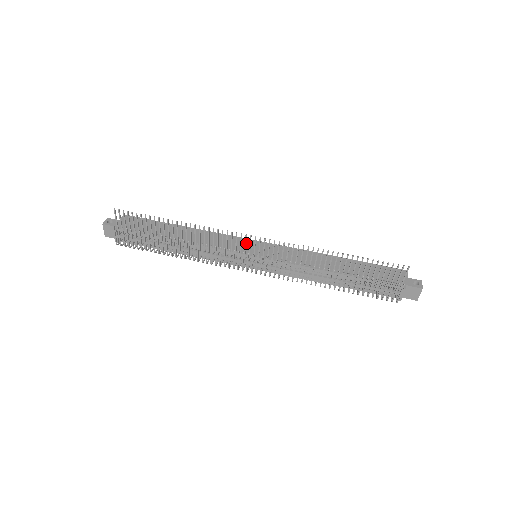
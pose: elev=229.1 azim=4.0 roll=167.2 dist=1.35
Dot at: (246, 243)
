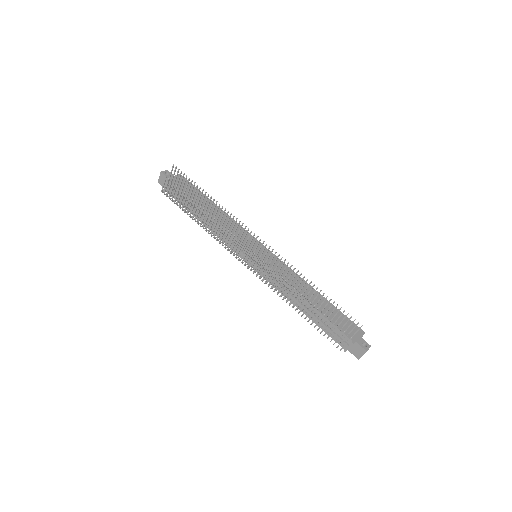
Dot at: (255, 242)
